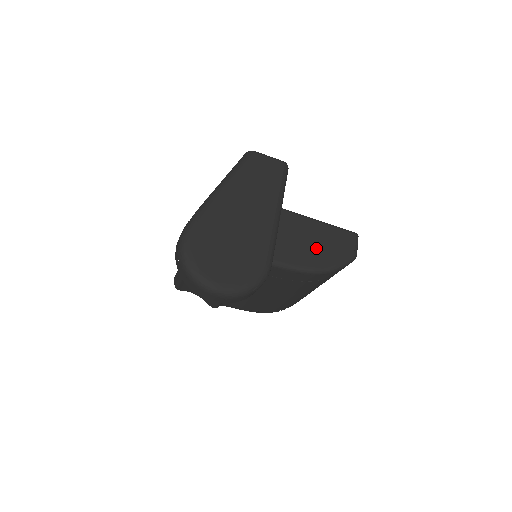
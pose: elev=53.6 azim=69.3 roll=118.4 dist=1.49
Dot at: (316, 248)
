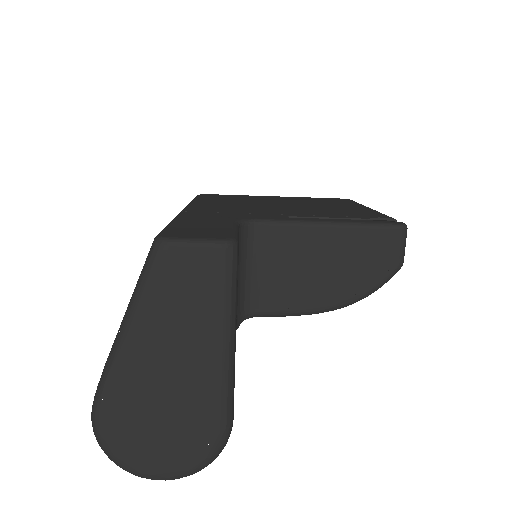
Dot at: (331, 274)
